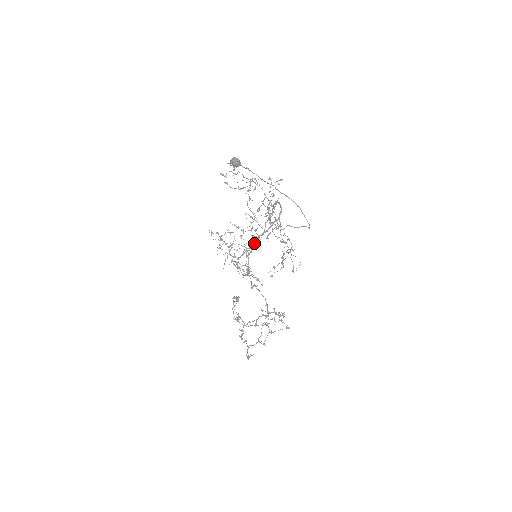
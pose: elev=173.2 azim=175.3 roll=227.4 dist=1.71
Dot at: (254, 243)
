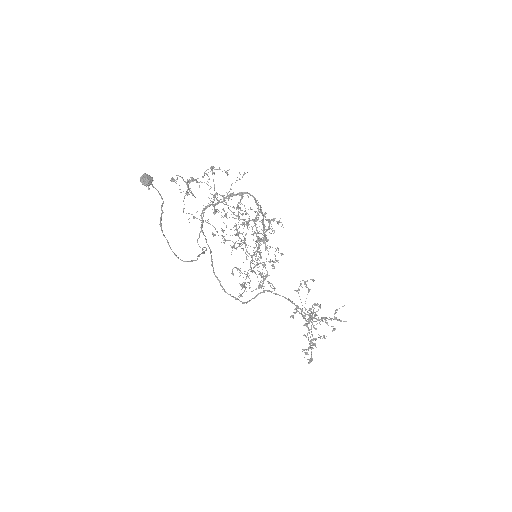
Dot at: occluded
